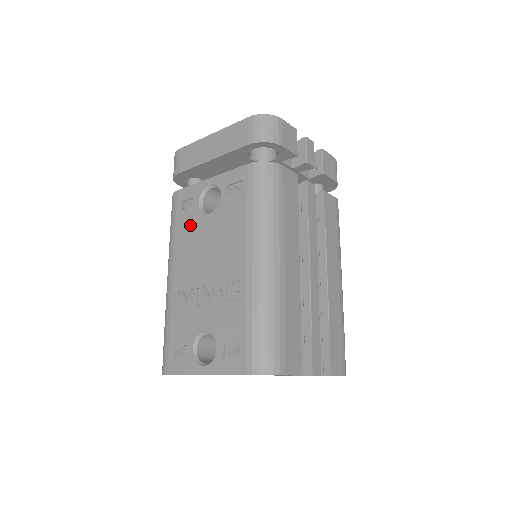
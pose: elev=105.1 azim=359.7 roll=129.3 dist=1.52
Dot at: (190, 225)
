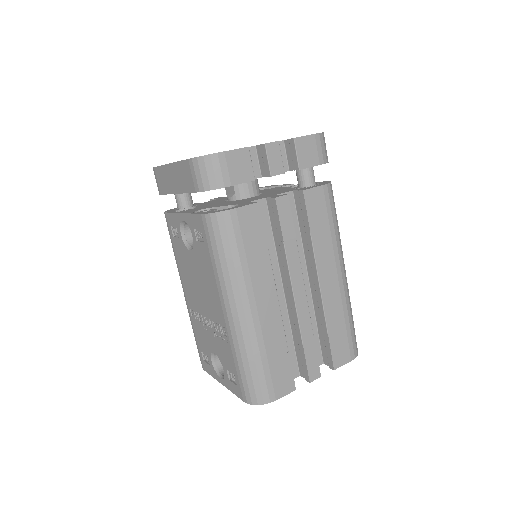
Dot at: (182, 254)
